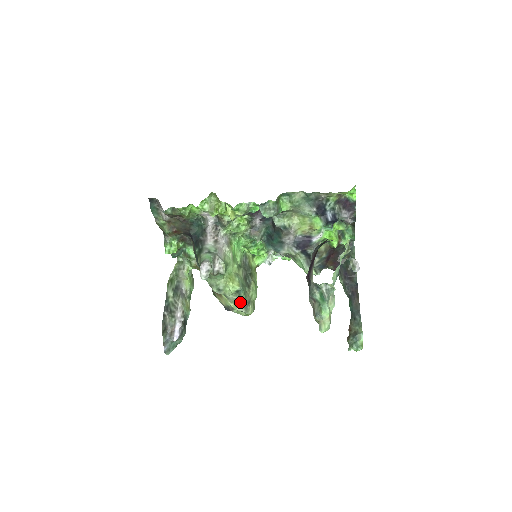
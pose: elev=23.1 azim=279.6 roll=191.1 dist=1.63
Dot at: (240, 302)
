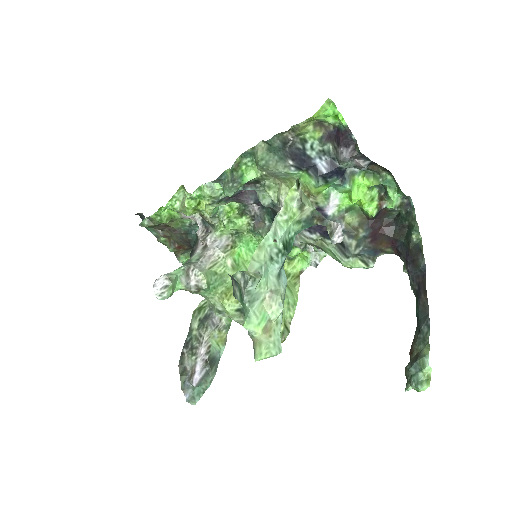
Dot at: occluded
